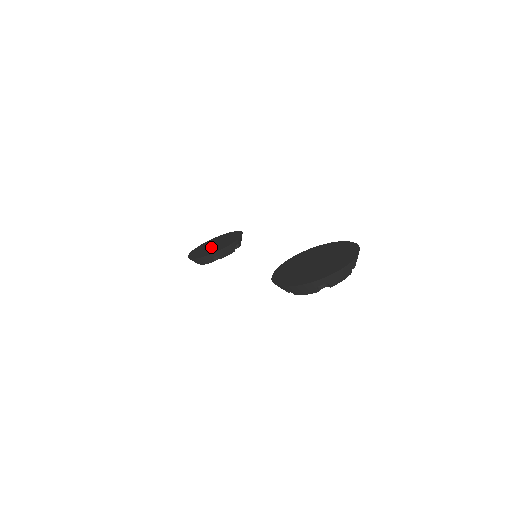
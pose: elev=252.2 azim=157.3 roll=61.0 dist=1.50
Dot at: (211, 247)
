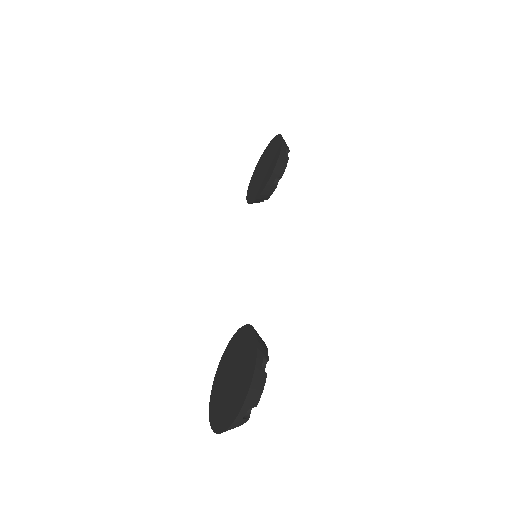
Dot at: (259, 177)
